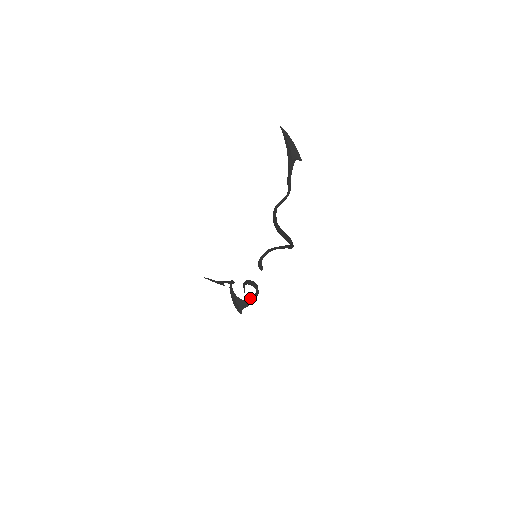
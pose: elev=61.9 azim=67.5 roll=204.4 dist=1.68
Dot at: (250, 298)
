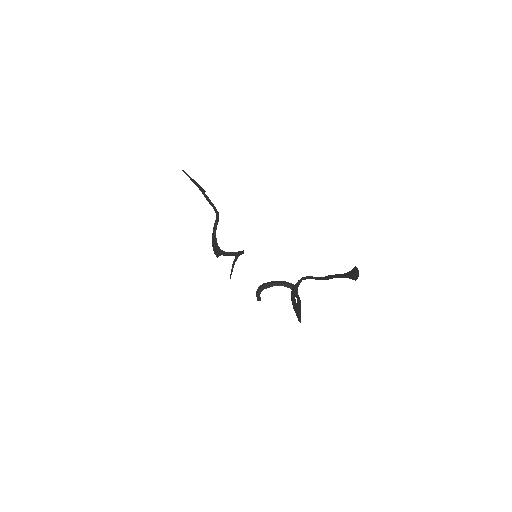
Dot at: (232, 252)
